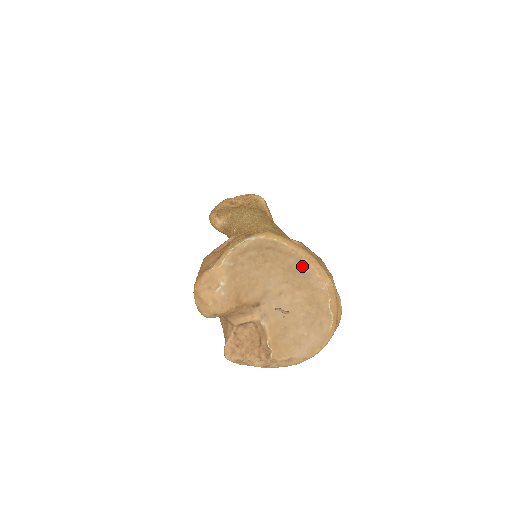
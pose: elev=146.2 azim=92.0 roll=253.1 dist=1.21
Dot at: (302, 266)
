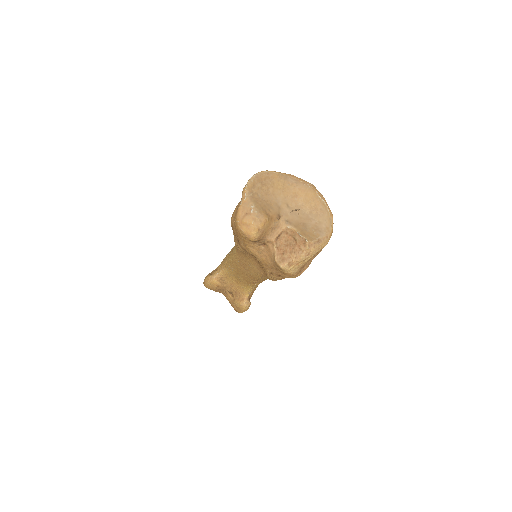
Dot at: (290, 180)
